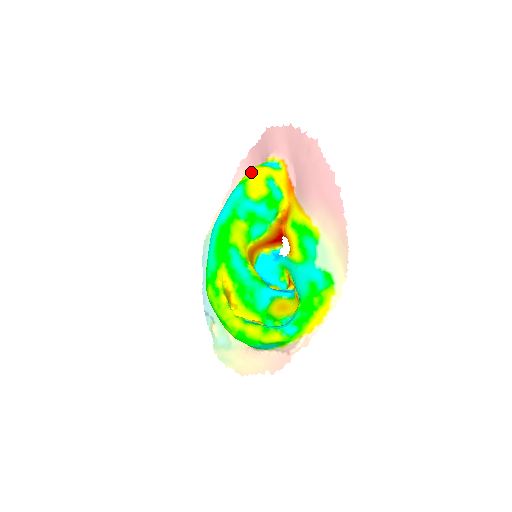
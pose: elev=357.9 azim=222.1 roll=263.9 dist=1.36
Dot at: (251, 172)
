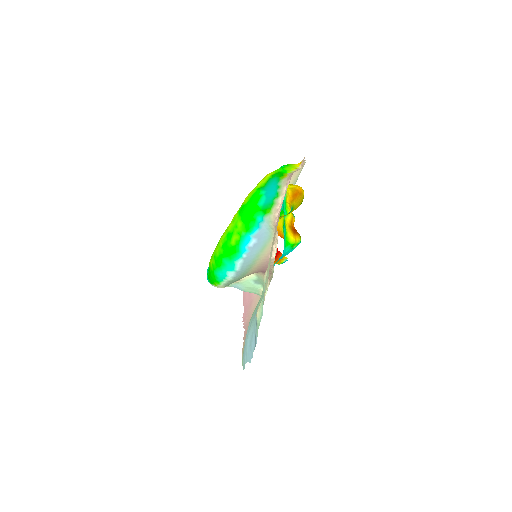
Dot at: occluded
